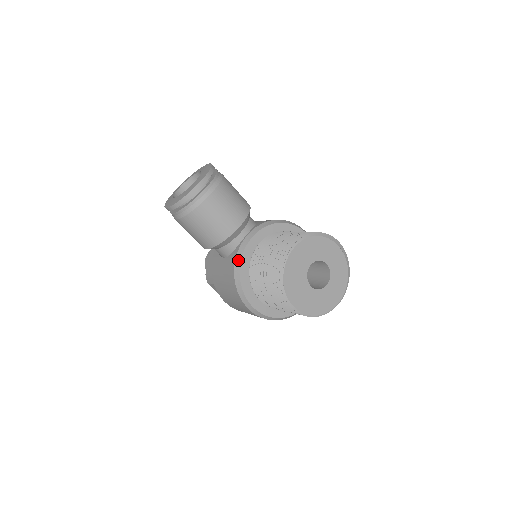
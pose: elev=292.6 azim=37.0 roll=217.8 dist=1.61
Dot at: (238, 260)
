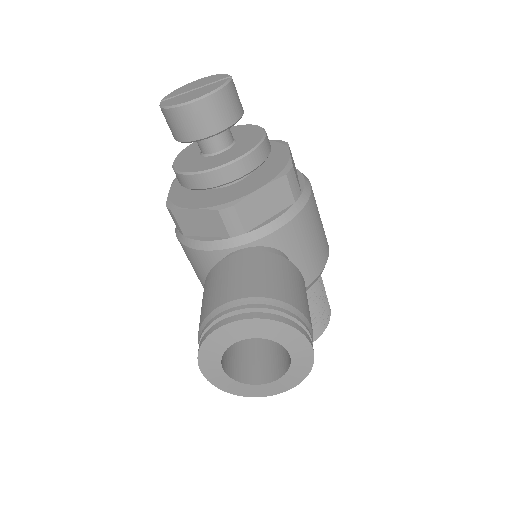
Dot at: occluded
